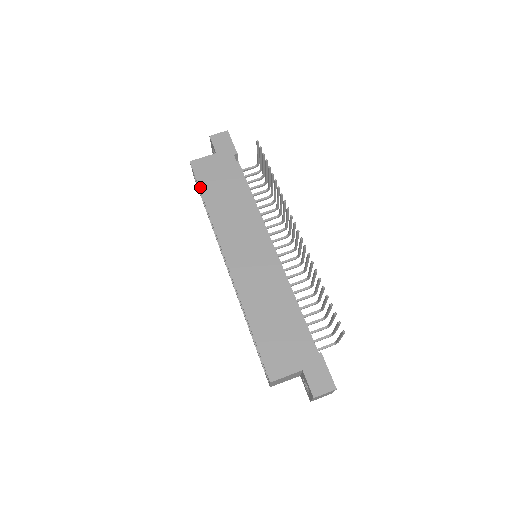
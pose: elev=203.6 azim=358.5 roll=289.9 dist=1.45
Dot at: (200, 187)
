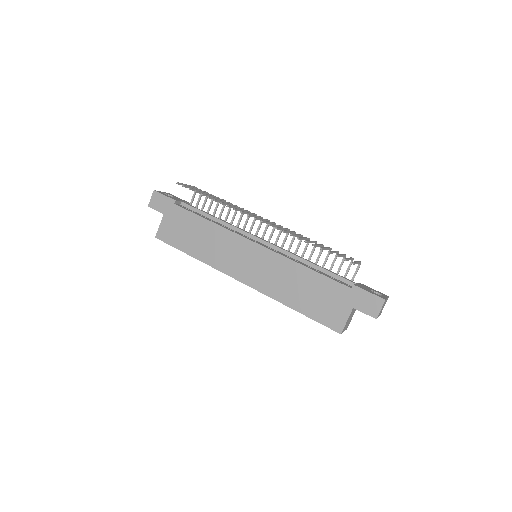
Dot at: (178, 249)
